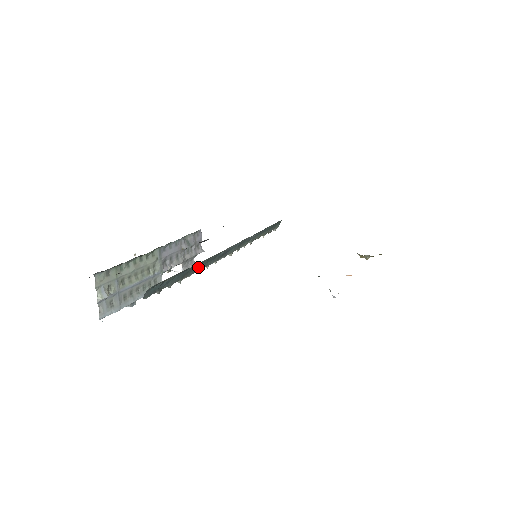
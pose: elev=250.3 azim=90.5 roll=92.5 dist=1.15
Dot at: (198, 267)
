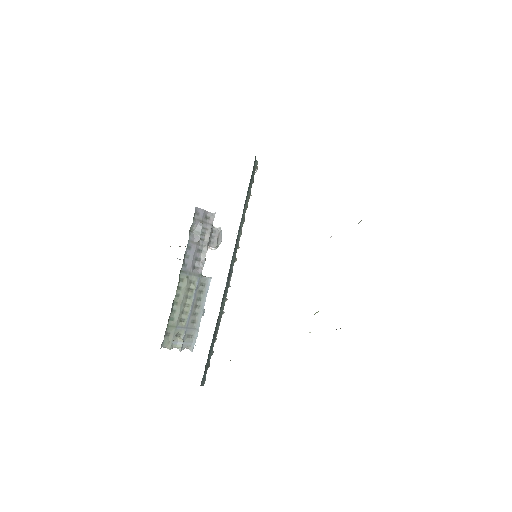
Dot at: (219, 317)
